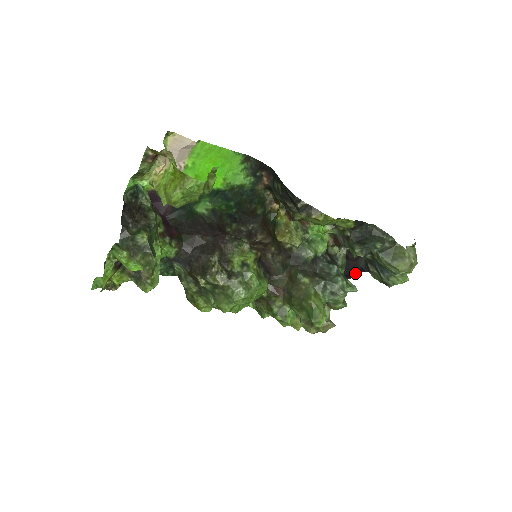
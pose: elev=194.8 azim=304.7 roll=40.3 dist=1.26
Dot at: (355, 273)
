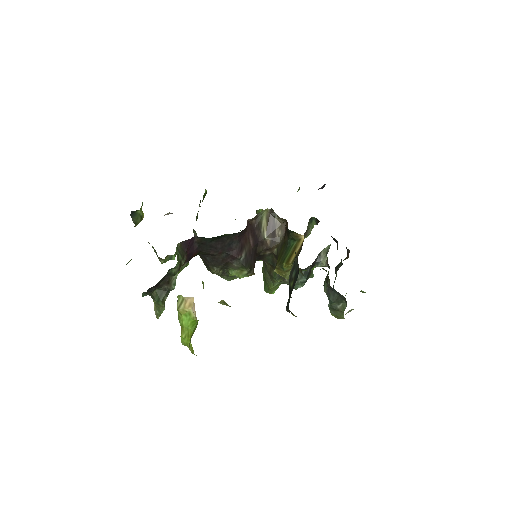
Dot at: occluded
